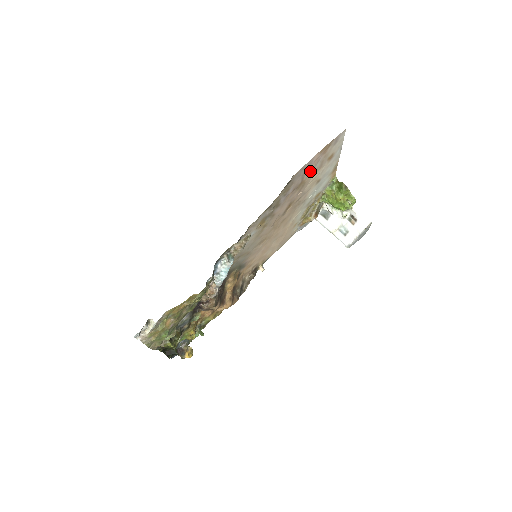
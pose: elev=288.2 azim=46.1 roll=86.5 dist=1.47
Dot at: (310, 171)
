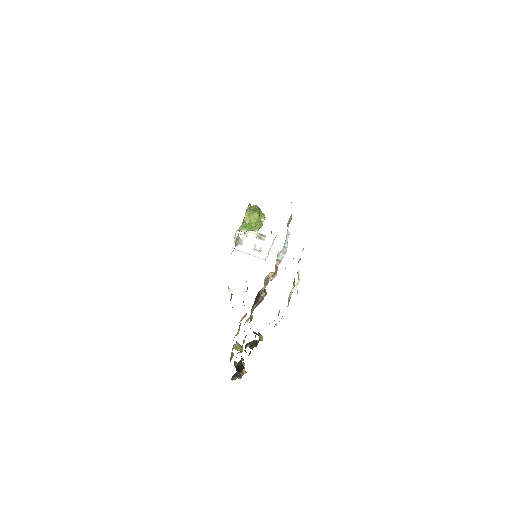
Dot at: occluded
